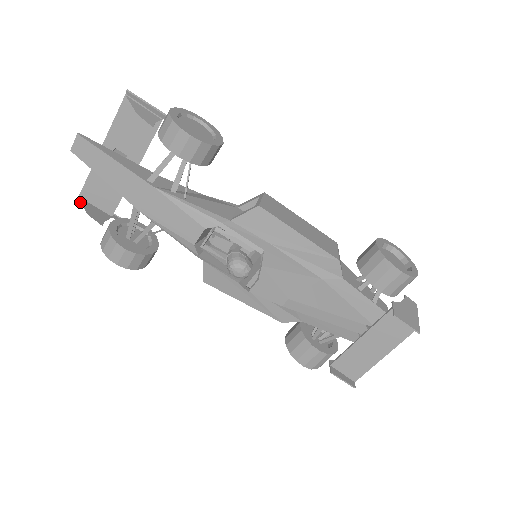
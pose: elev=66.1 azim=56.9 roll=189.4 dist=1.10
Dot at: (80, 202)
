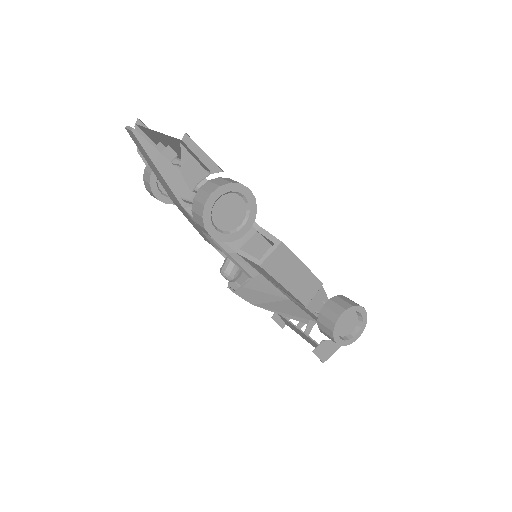
Dot at: occluded
